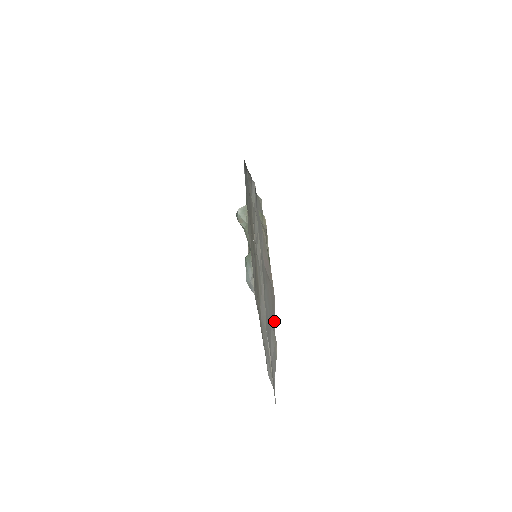
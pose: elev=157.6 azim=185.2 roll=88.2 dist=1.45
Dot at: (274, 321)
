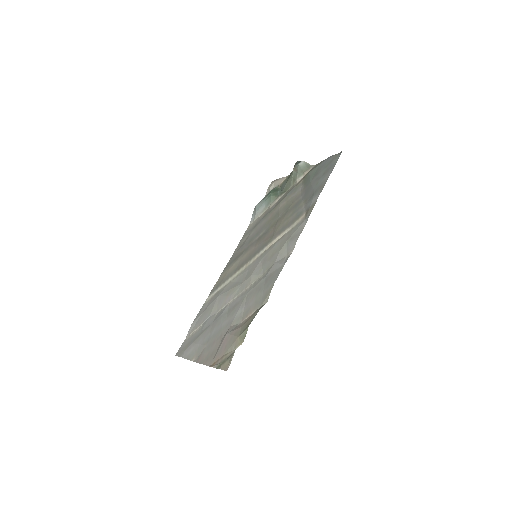
Dot at: (201, 362)
